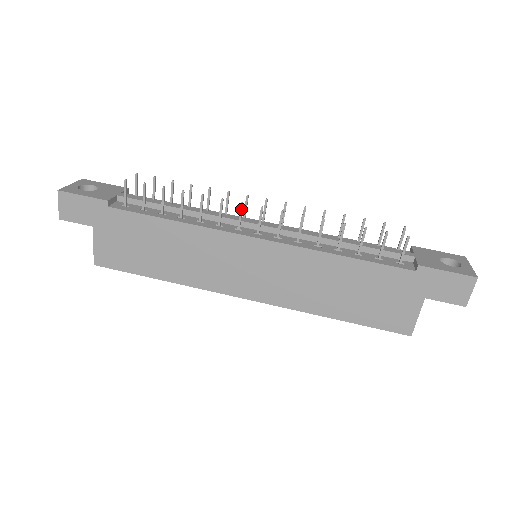
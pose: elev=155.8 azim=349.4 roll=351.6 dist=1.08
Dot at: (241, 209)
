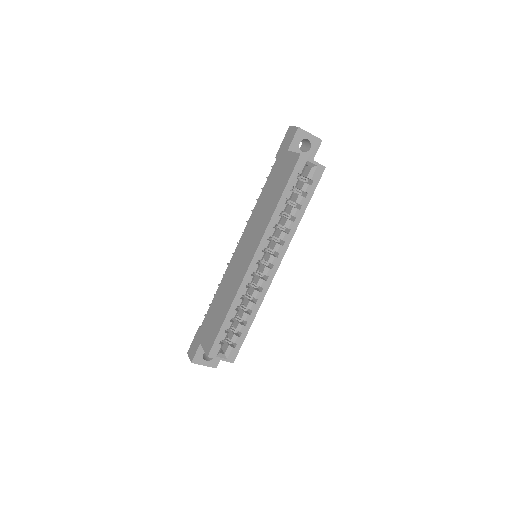
Dot at: occluded
